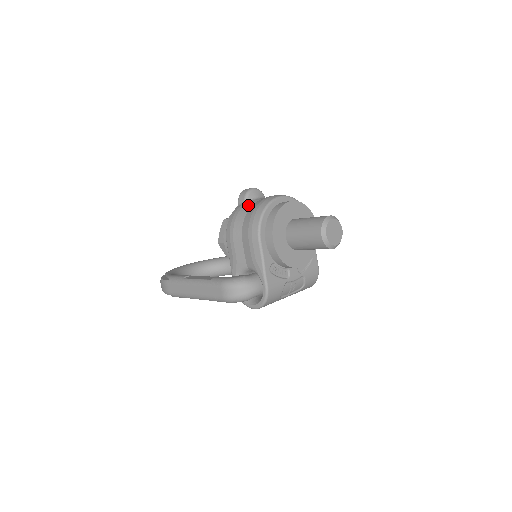
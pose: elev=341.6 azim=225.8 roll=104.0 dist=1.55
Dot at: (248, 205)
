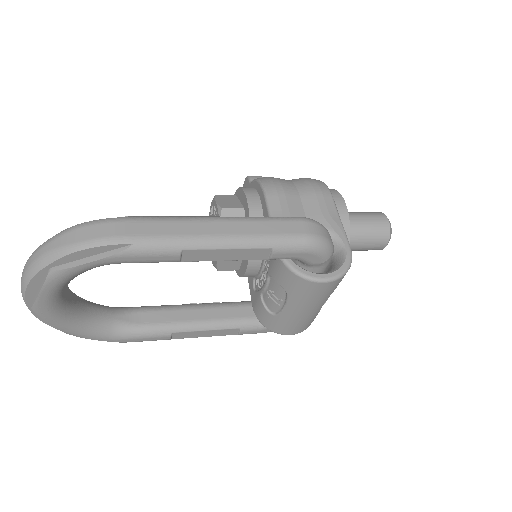
Dot at: occluded
